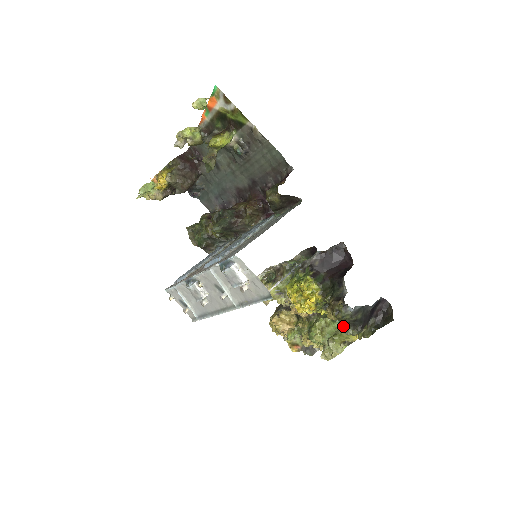
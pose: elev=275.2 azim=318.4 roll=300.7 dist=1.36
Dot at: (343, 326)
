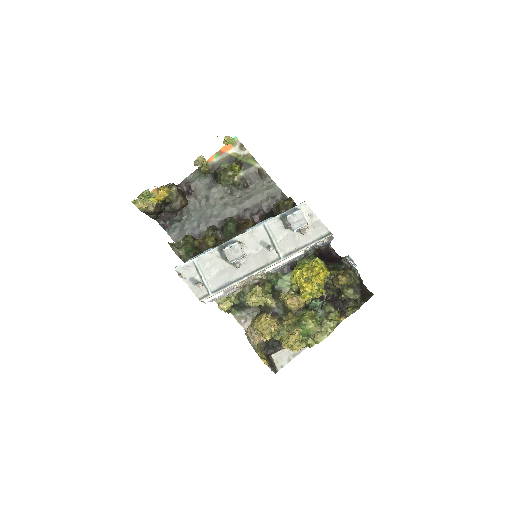
Dot at: (349, 291)
